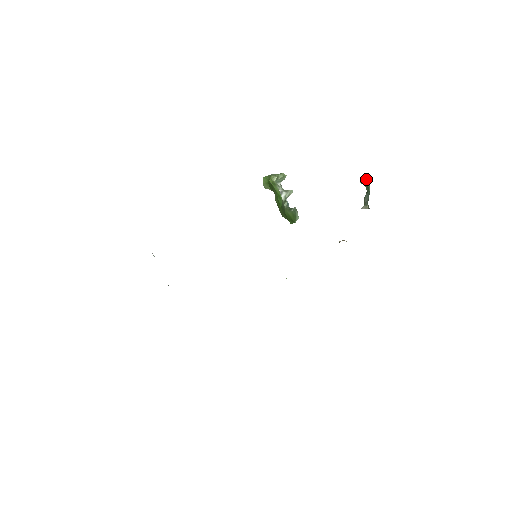
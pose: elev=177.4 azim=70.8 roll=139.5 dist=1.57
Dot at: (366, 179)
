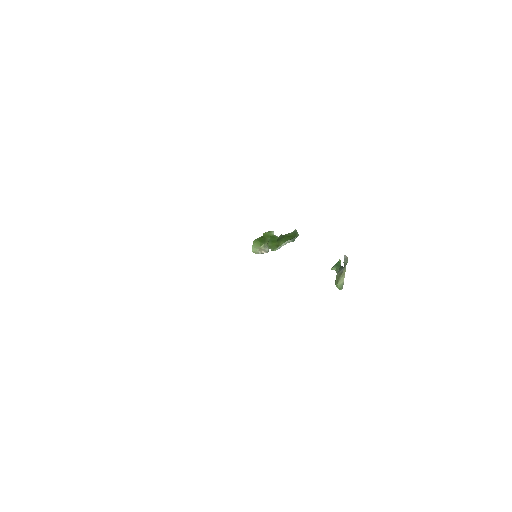
Dot at: (337, 262)
